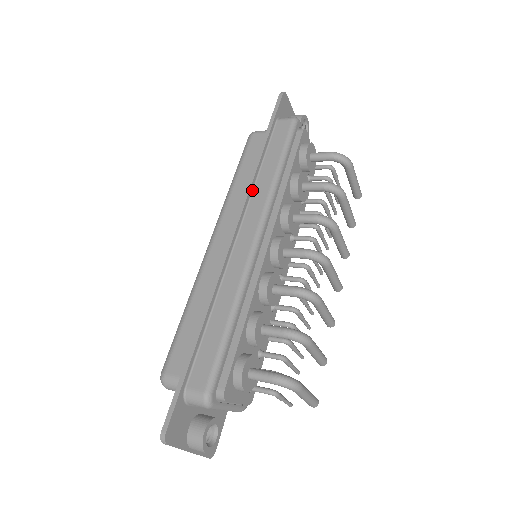
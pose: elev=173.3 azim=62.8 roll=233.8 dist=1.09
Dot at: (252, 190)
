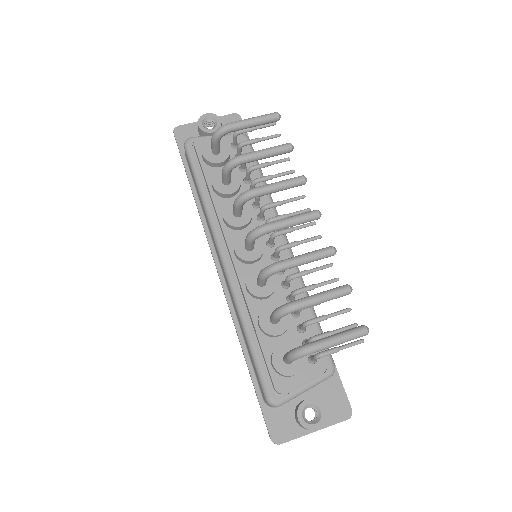
Dot at: (207, 226)
